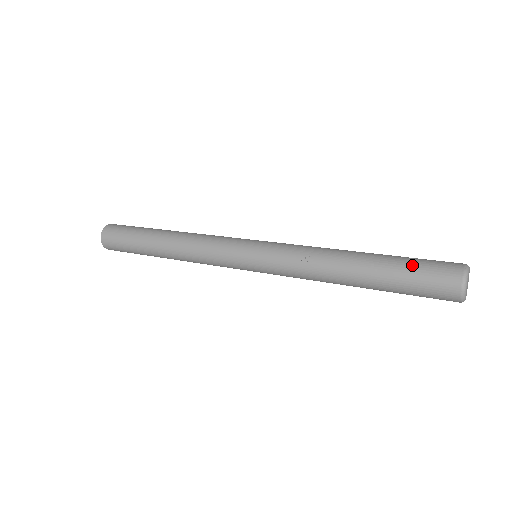
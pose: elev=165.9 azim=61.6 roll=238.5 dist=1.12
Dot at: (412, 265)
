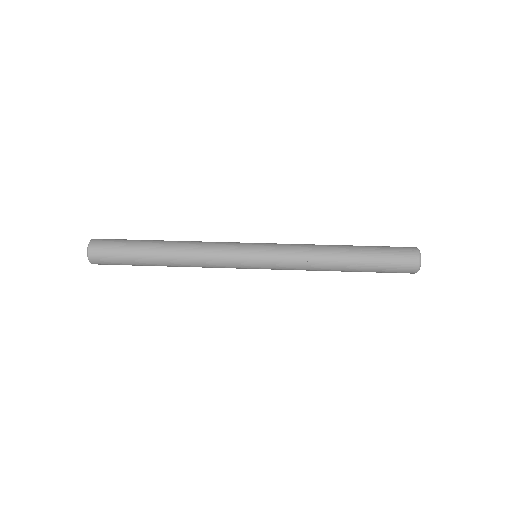
Dot at: (385, 257)
